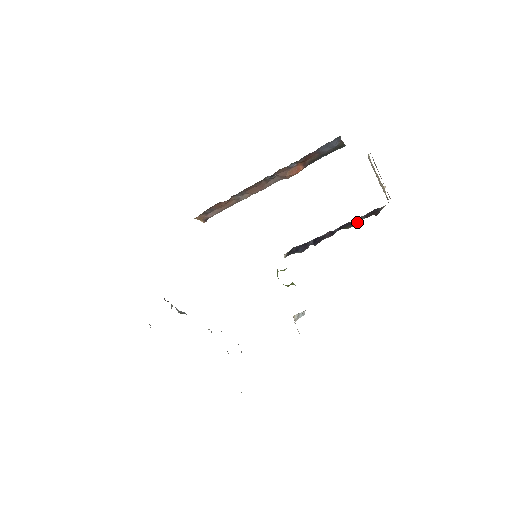
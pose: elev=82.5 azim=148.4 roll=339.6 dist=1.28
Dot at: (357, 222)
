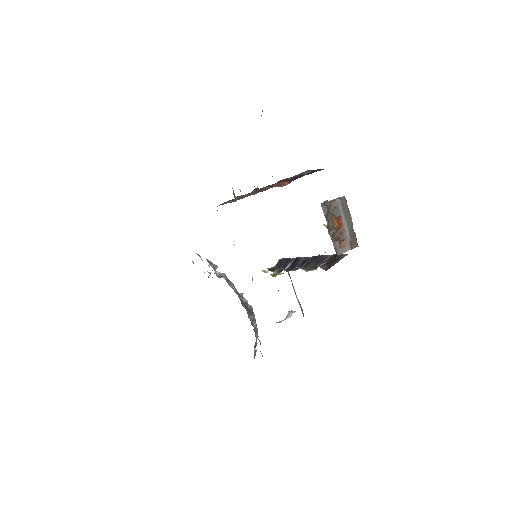
Dot at: occluded
